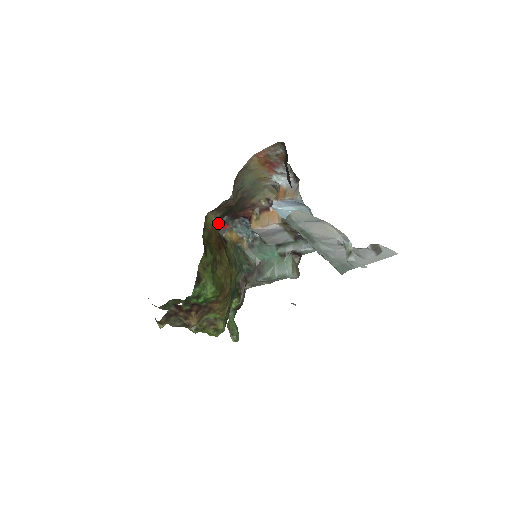
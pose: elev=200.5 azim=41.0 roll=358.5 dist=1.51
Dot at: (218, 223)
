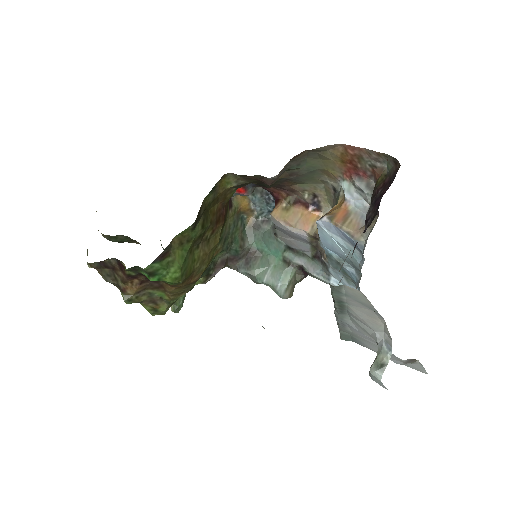
Dot at: (235, 189)
